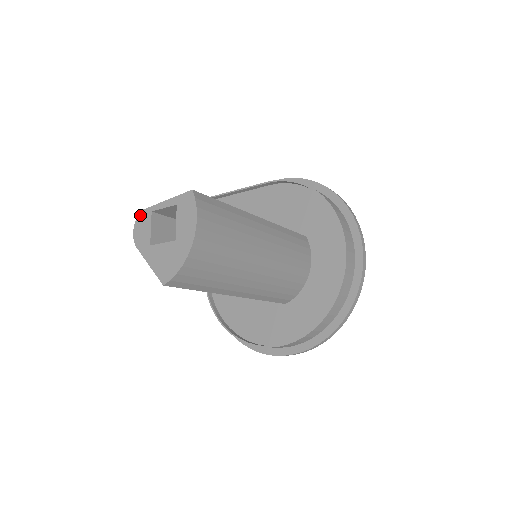
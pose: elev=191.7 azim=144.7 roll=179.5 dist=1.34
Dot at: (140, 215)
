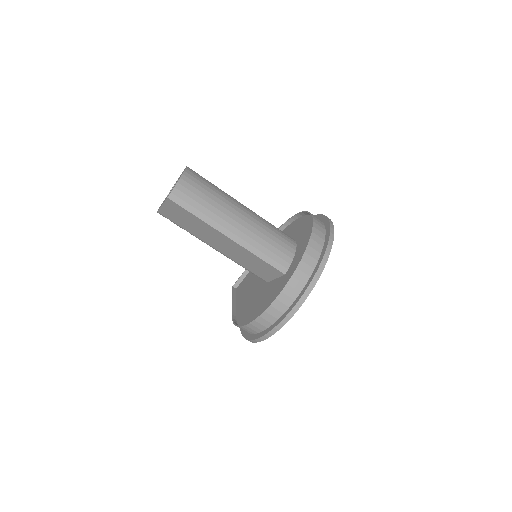
Dot at: occluded
